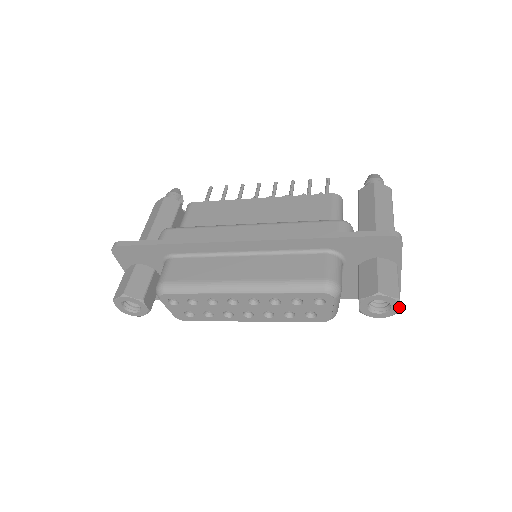
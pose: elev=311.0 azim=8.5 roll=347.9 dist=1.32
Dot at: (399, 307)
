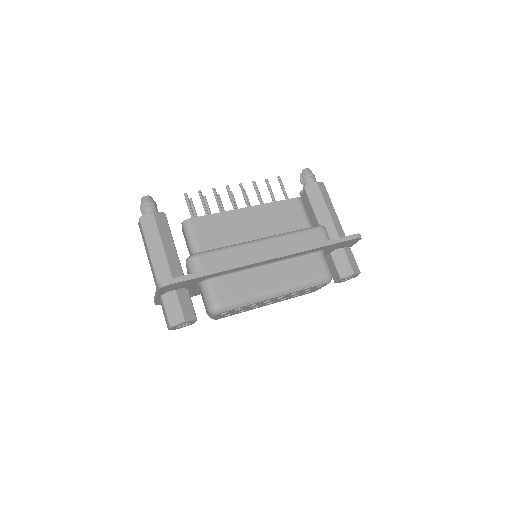
Dot at: occluded
